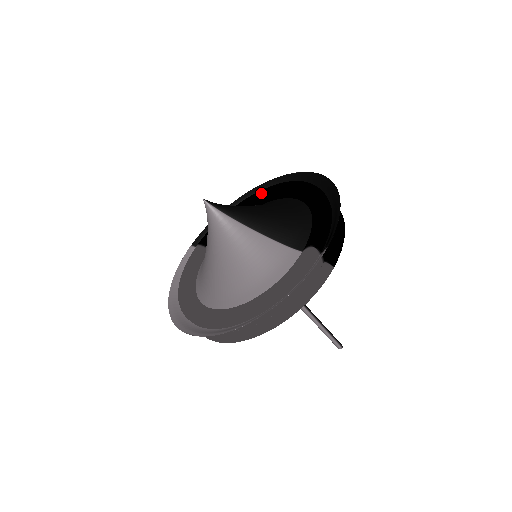
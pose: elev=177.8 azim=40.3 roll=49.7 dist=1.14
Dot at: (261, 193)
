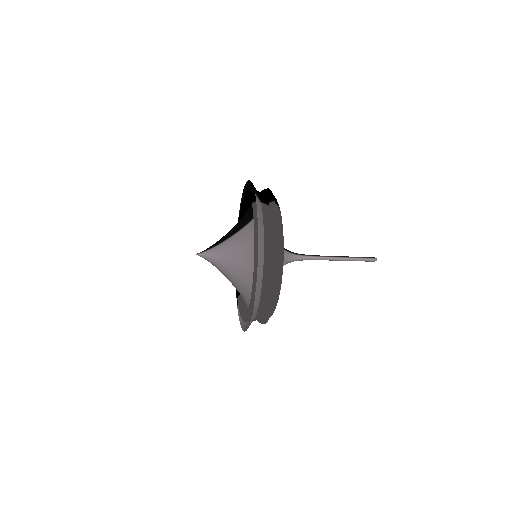
Dot at: occluded
